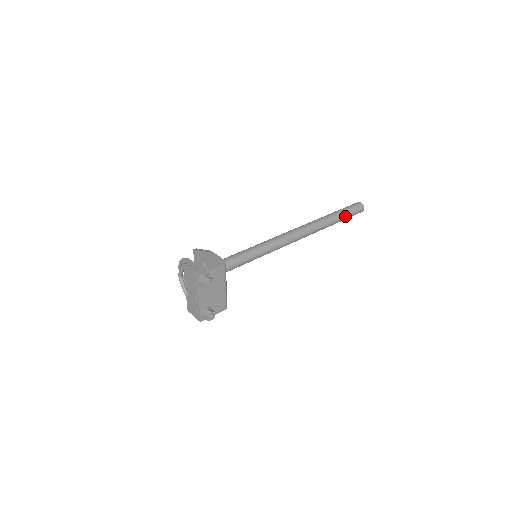
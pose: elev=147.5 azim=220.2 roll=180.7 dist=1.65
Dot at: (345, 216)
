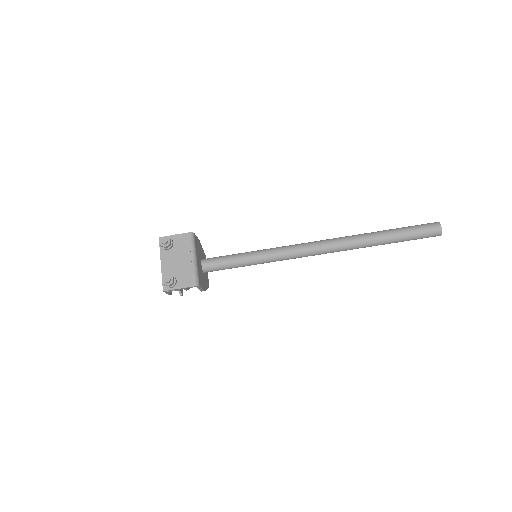
Dot at: (402, 232)
